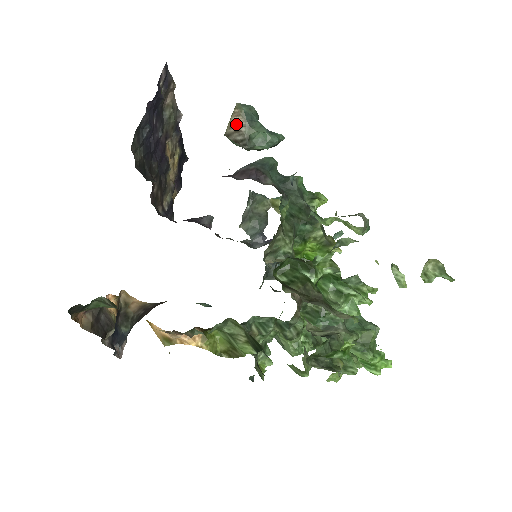
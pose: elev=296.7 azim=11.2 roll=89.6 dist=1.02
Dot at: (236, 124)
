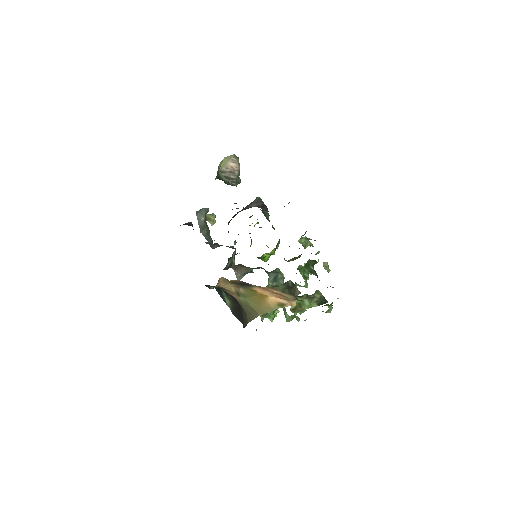
Dot at: (233, 168)
